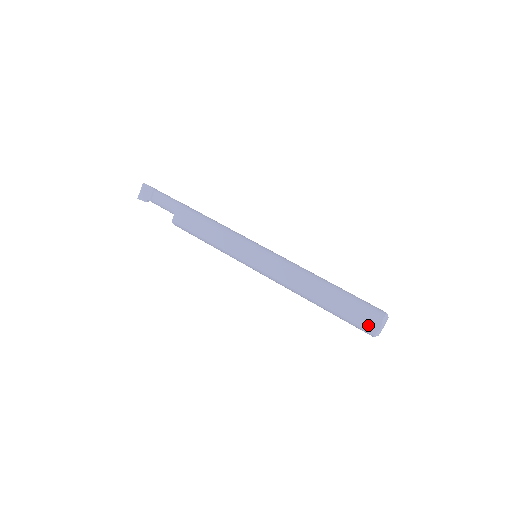
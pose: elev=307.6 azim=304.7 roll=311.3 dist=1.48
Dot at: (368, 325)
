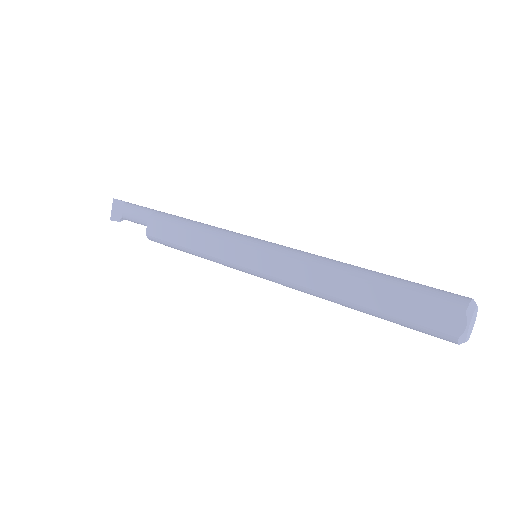
Dot at: (443, 324)
